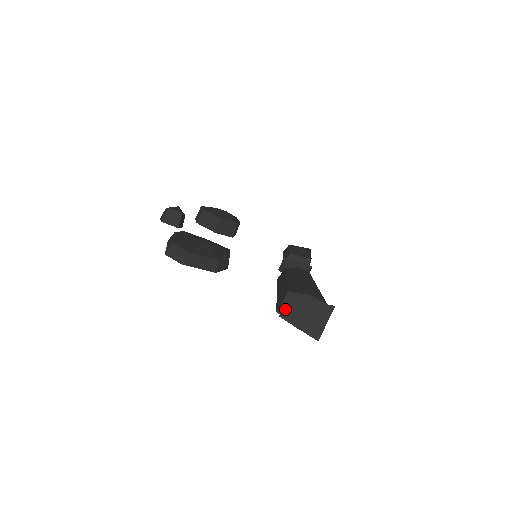
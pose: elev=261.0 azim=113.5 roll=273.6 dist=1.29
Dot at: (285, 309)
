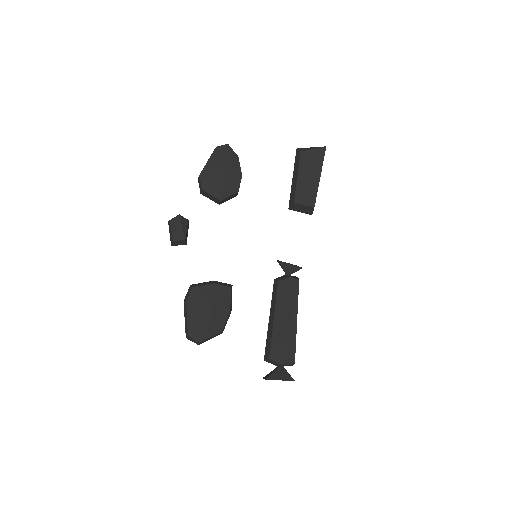
Dot at: occluded
